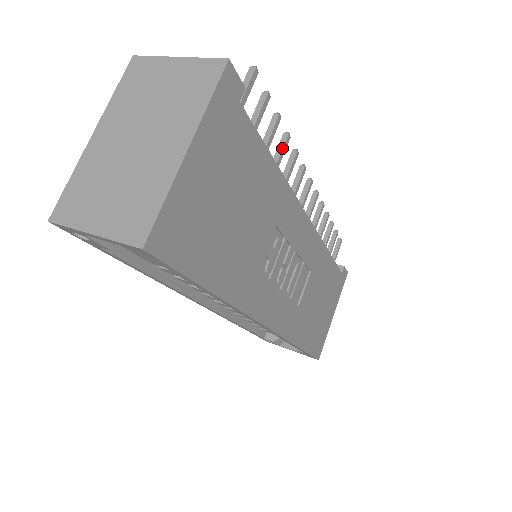
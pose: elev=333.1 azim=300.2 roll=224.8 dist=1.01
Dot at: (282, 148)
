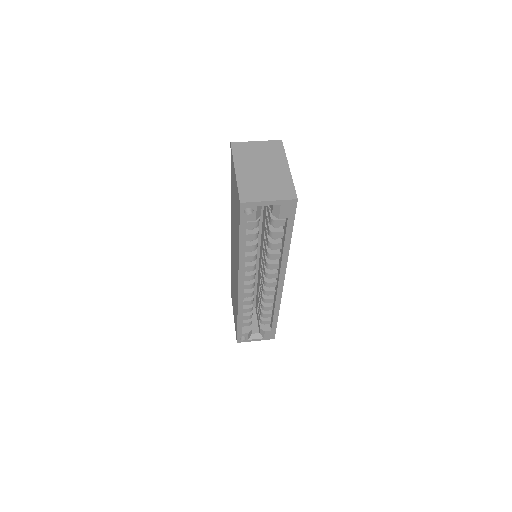
Dot at: occluded
